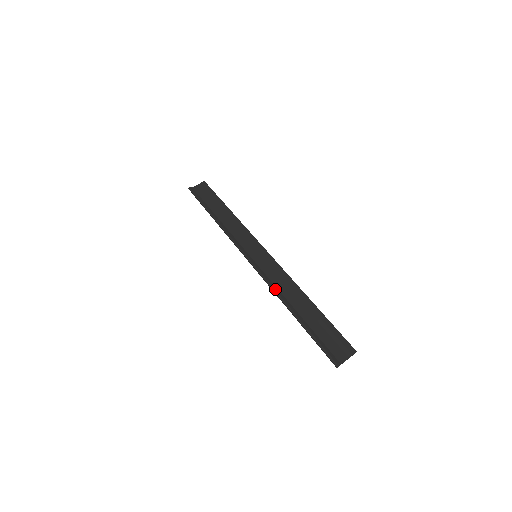
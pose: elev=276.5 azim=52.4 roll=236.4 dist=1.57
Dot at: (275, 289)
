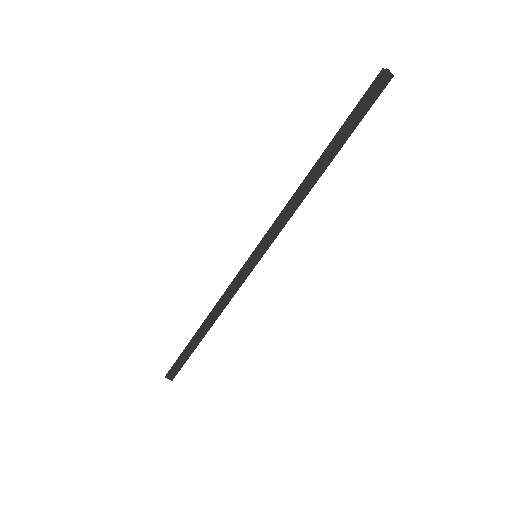
Dot at: (287, 203)
